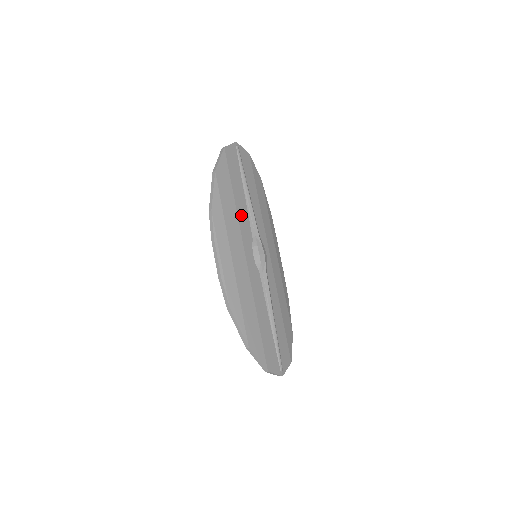
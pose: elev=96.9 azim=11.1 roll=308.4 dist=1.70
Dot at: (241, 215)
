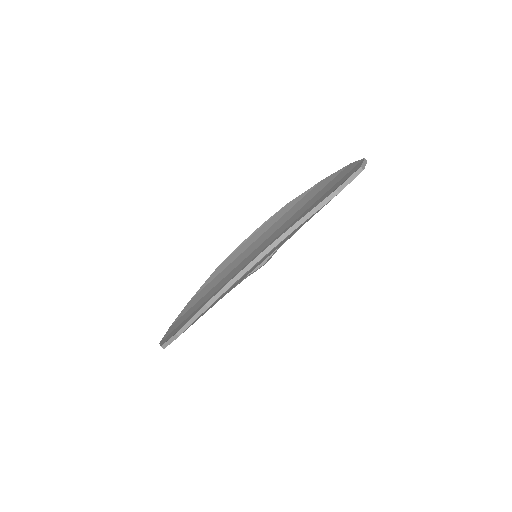
Dot at: occluded
